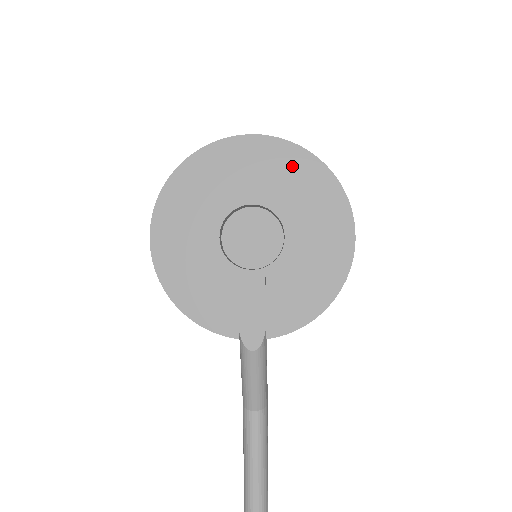
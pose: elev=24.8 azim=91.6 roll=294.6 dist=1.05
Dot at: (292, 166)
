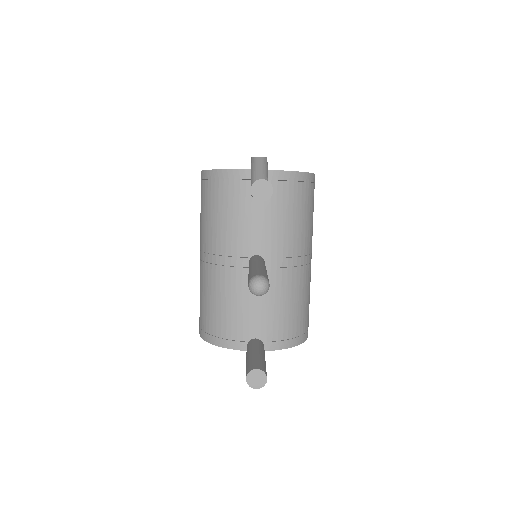
Dot at: occluded
